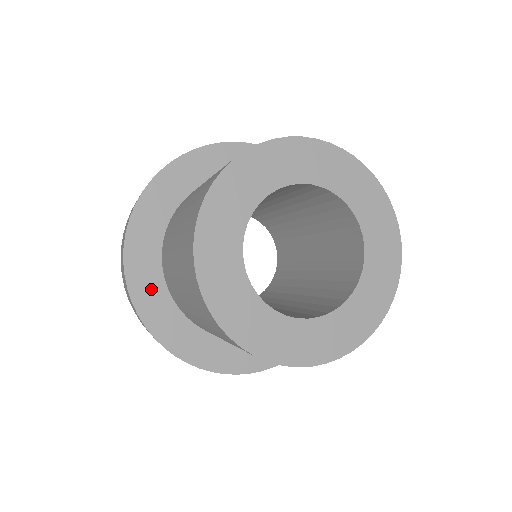
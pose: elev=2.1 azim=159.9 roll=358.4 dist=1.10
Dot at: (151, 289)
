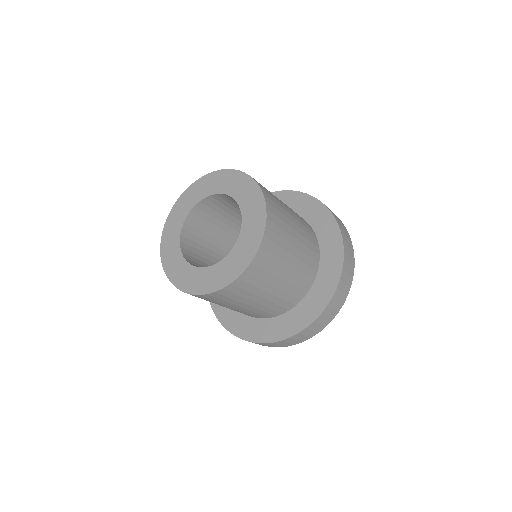
Dot at: occluded
